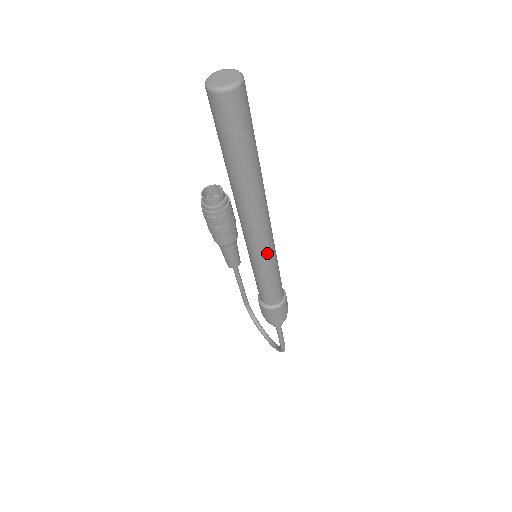
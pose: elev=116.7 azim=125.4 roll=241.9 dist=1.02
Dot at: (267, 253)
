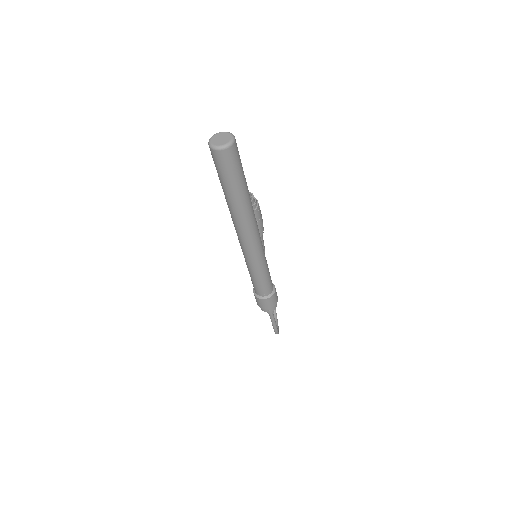
Dot at: (253, 258)
